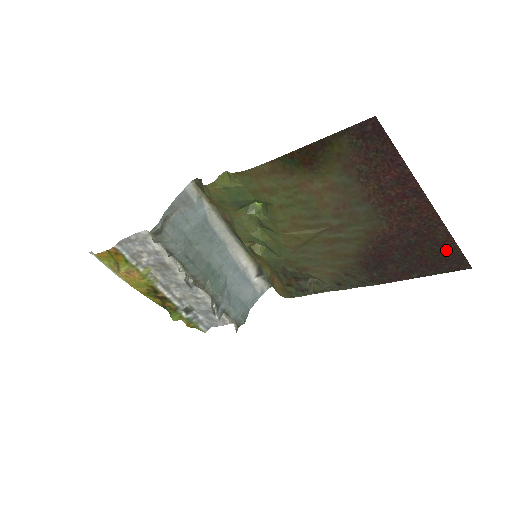
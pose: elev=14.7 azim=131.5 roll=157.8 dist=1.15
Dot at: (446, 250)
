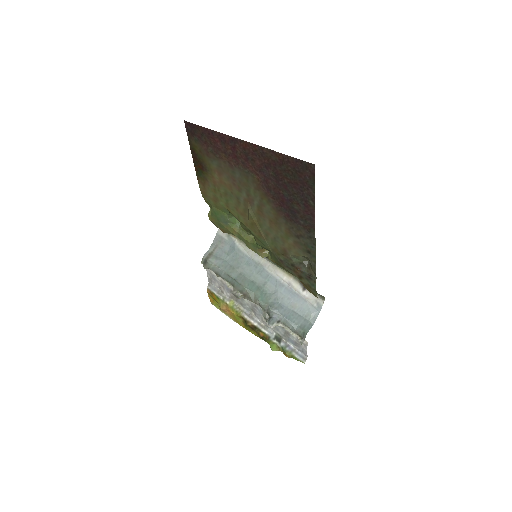
Dot at: (289, 164)
